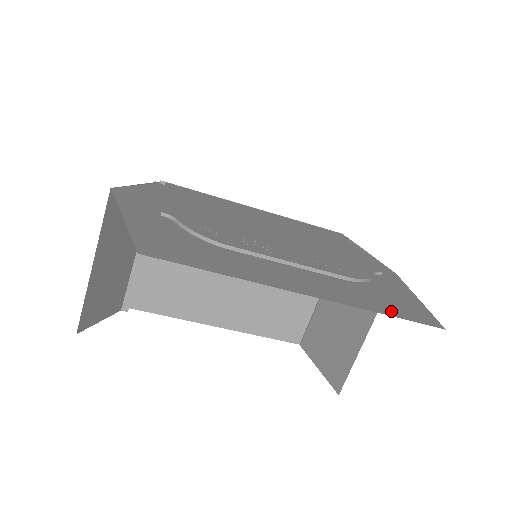
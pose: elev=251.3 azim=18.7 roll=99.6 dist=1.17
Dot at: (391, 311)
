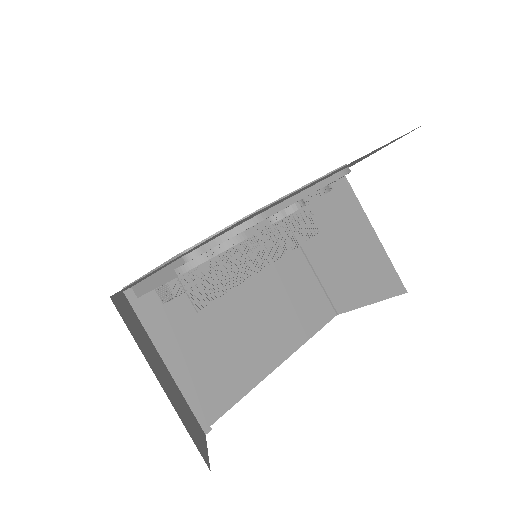
Dot at: occluded
